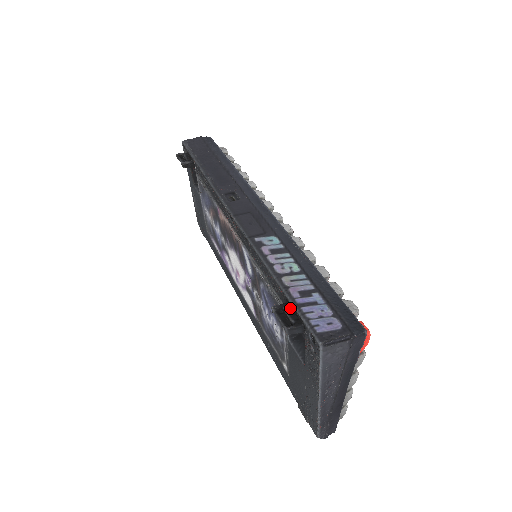
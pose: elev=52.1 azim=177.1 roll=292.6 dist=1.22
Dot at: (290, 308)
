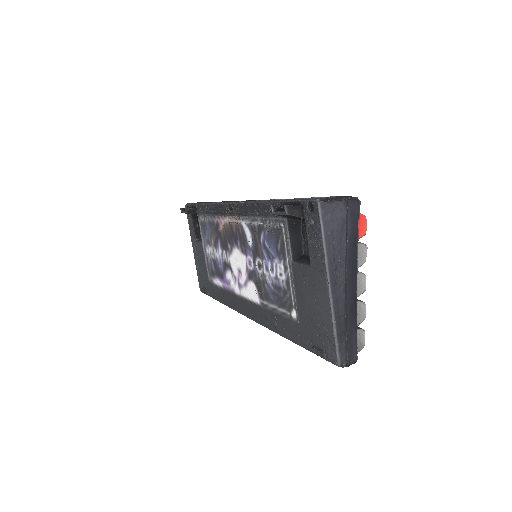
Dot at: occluded
